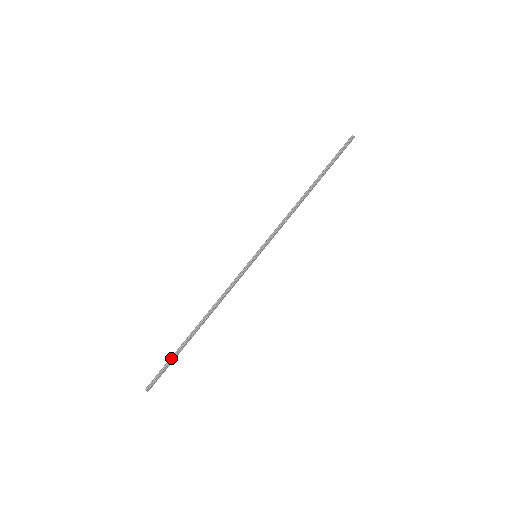
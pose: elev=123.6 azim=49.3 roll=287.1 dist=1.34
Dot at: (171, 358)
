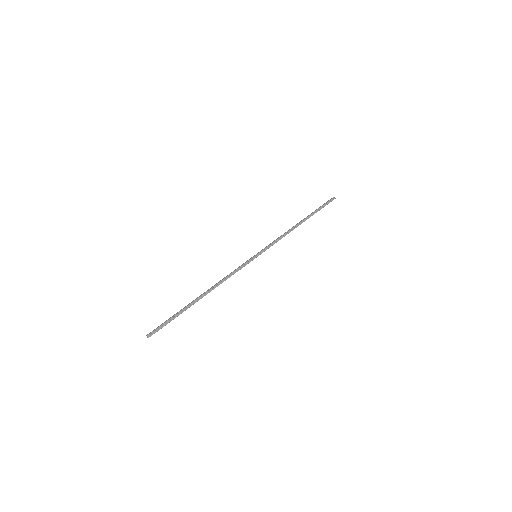
Dot at: (175, 315)
